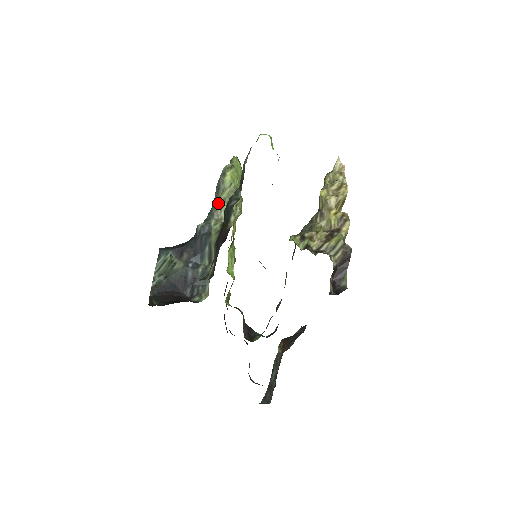
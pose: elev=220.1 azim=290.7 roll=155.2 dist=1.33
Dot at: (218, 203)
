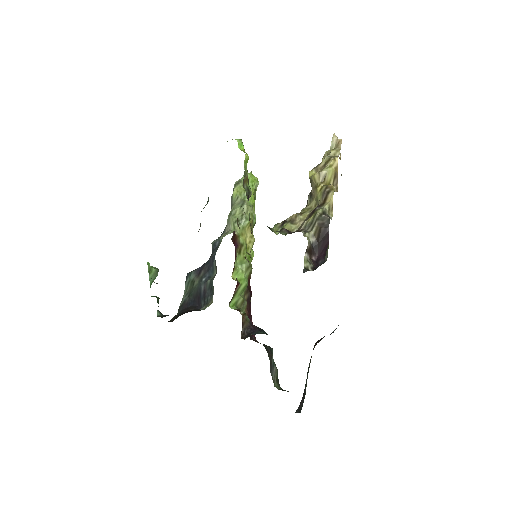
Dot at: occluded
